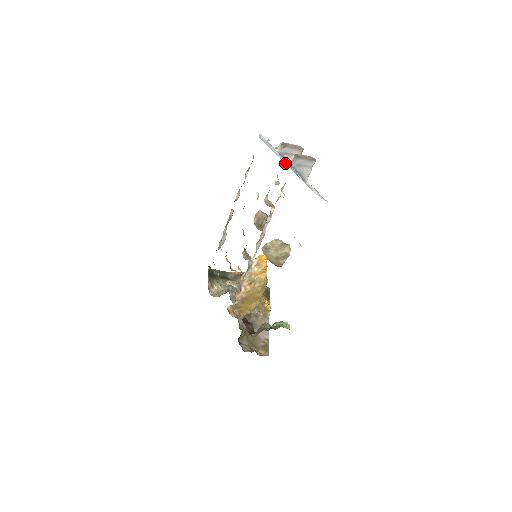
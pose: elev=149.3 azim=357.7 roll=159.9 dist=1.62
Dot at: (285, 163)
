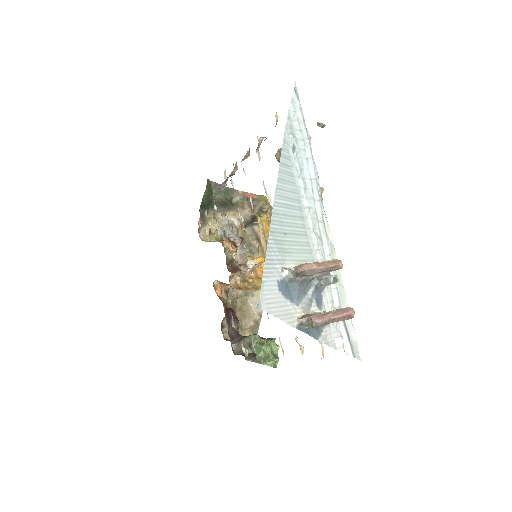
Dot at: (313, 225)
